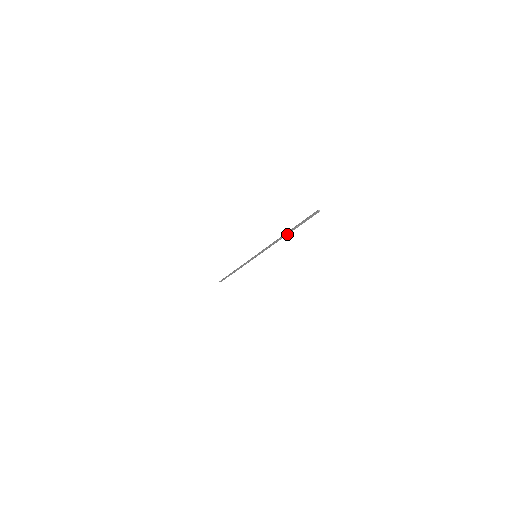
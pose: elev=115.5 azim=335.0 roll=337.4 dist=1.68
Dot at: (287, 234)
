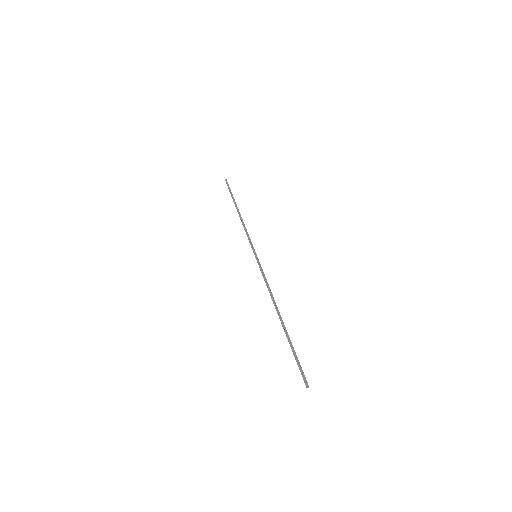
Dot at: (282, 322)
